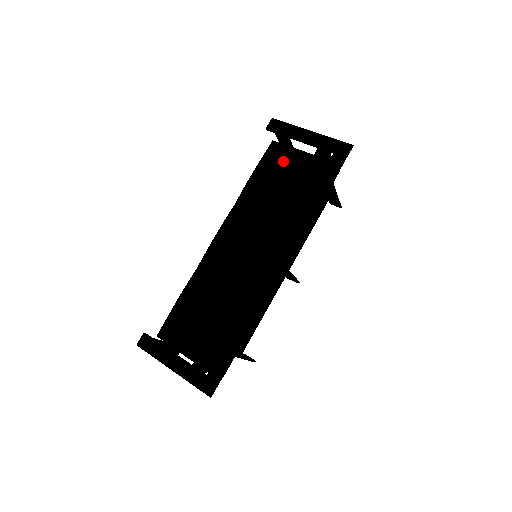
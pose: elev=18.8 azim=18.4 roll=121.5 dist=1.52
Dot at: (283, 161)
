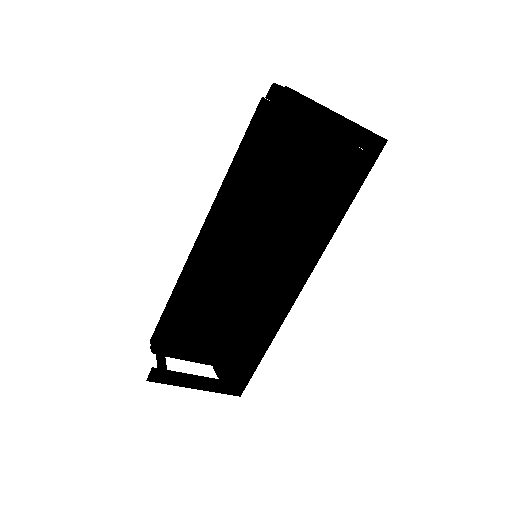
Dot at: (288, 140)
